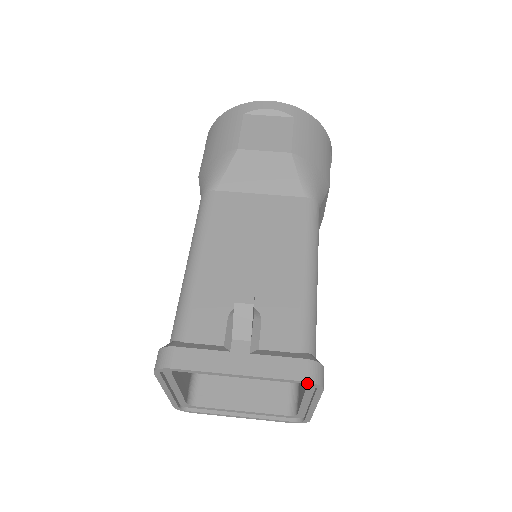
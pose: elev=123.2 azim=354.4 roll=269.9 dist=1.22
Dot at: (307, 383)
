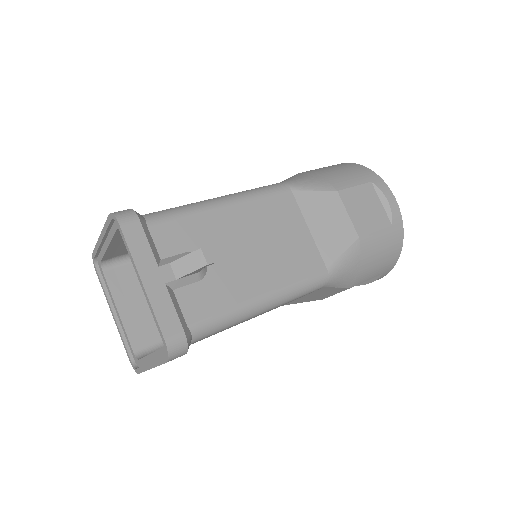
Dot at: (165, 344)
